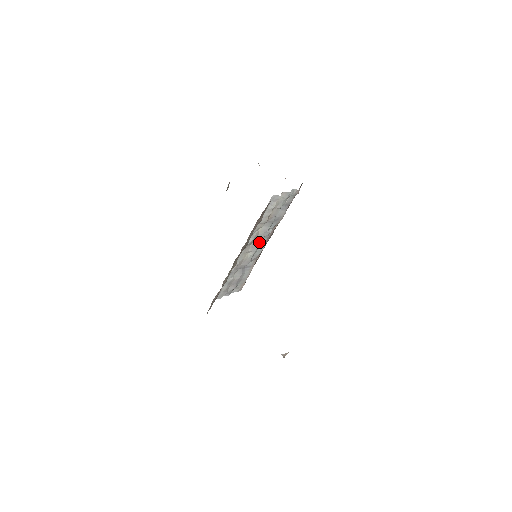
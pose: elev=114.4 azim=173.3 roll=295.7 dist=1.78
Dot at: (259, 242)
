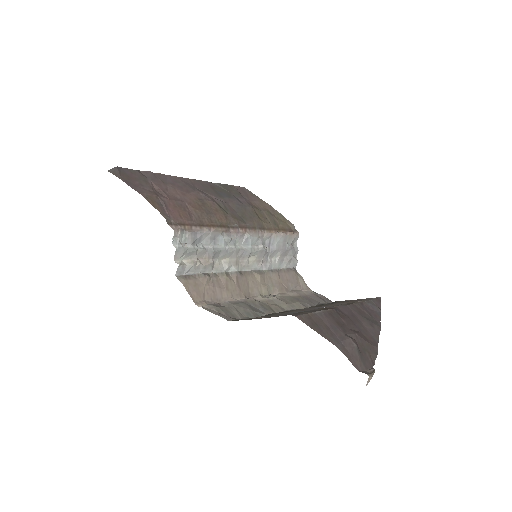
Dot at: (239, 250)
